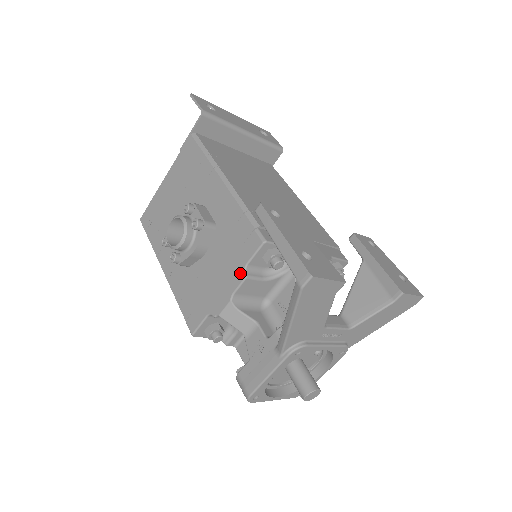
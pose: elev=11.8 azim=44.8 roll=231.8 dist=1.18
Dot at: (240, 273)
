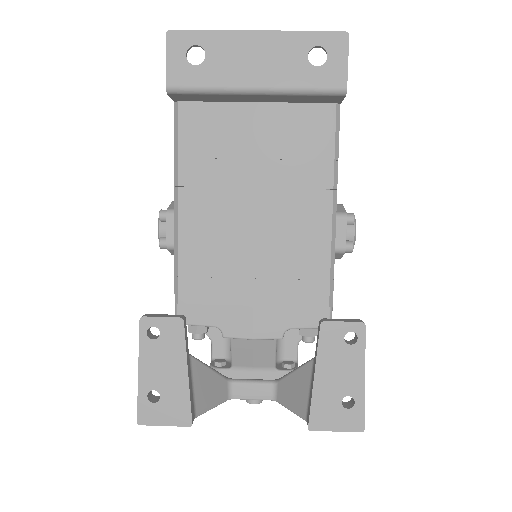
Dot at: occluded
